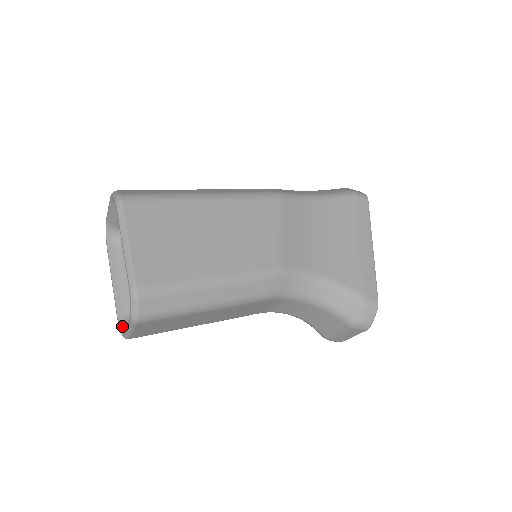
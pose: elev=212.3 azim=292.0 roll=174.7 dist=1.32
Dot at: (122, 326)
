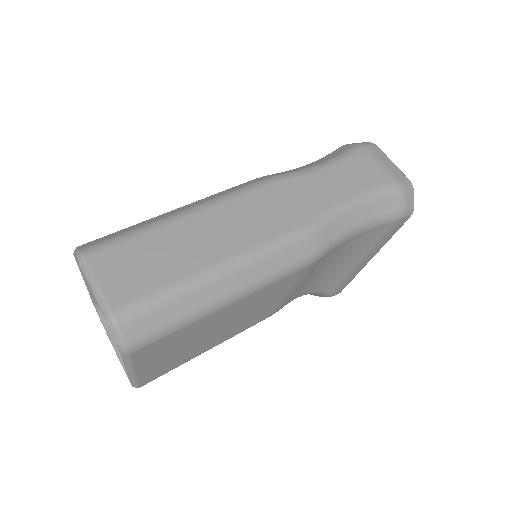
Dot at: (100, 315)
